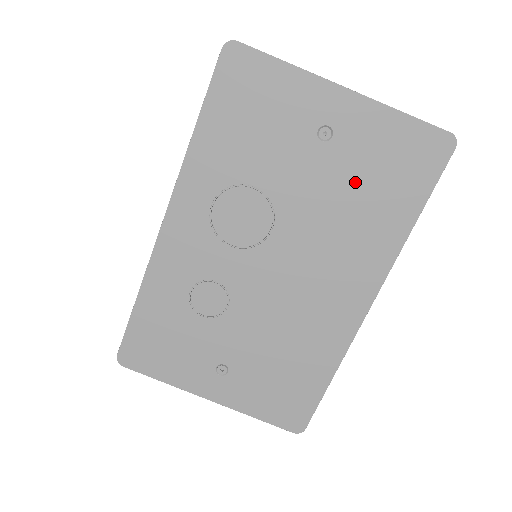
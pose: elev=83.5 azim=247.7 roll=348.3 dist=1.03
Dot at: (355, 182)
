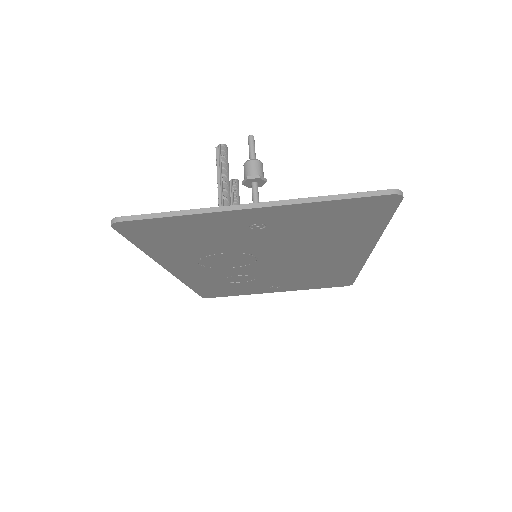
Dot at: (309, 232)
